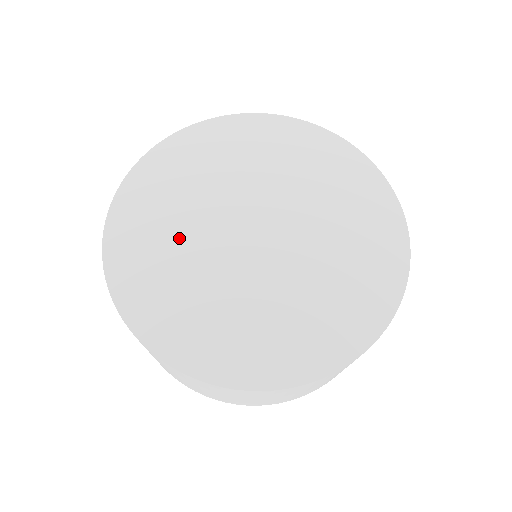
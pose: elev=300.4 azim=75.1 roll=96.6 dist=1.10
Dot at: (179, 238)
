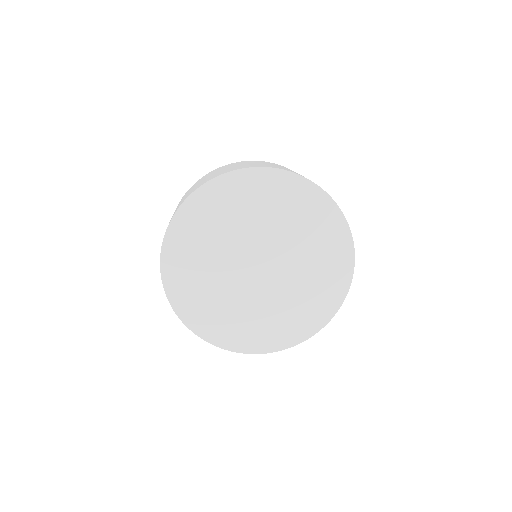
Dot at: (227, 302)
